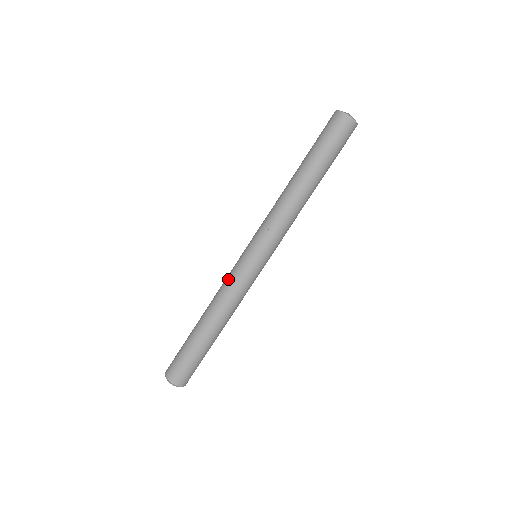
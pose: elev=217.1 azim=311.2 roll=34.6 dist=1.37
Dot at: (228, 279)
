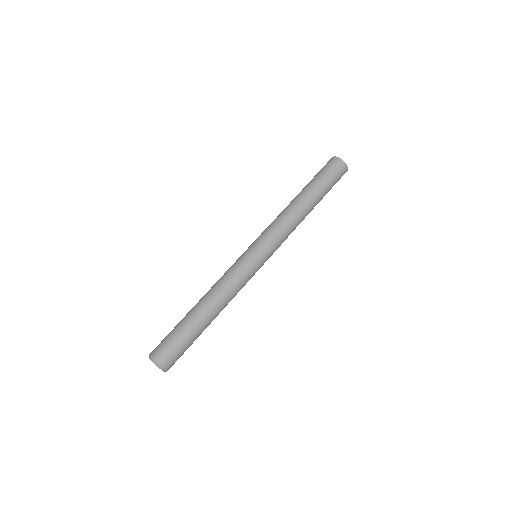
Dot at: (237, 275)
